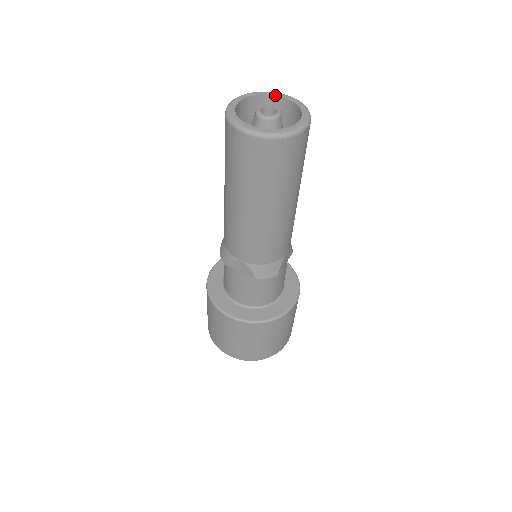
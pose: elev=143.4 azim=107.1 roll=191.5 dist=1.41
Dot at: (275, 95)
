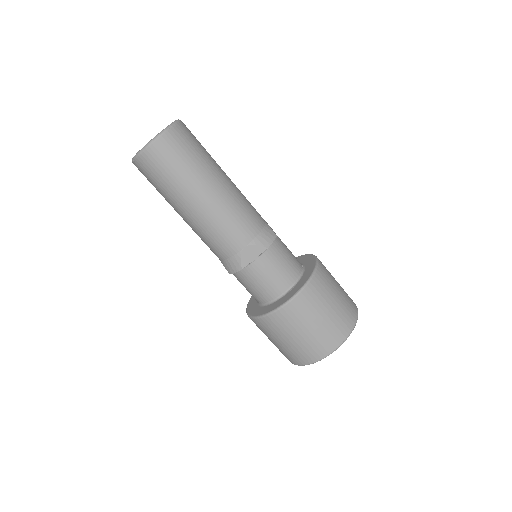
Dot at: occluded
